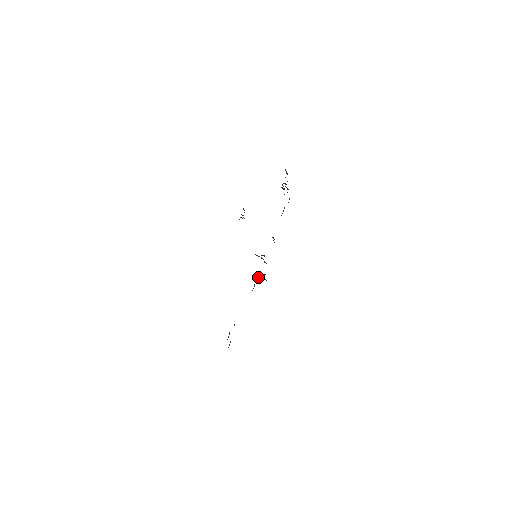
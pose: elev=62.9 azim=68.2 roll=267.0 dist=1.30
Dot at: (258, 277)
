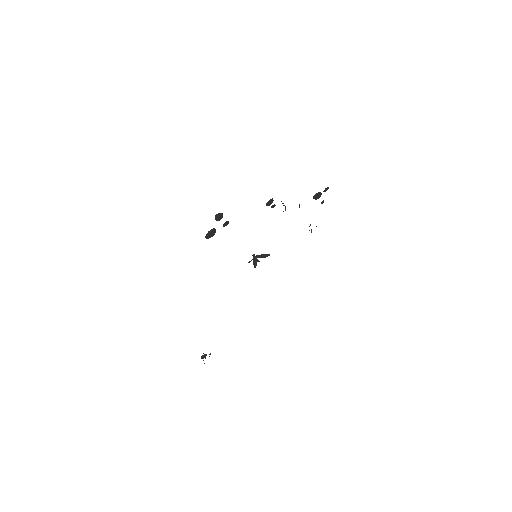
Dot at: (253, 254)
